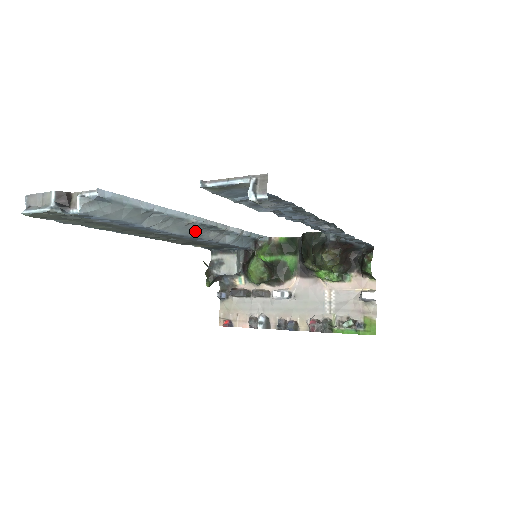
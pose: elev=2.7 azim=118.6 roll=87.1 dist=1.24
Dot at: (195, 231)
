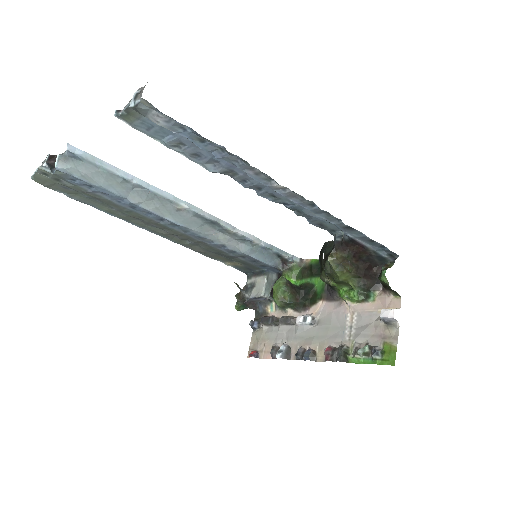
Dot at: (195, 224)
